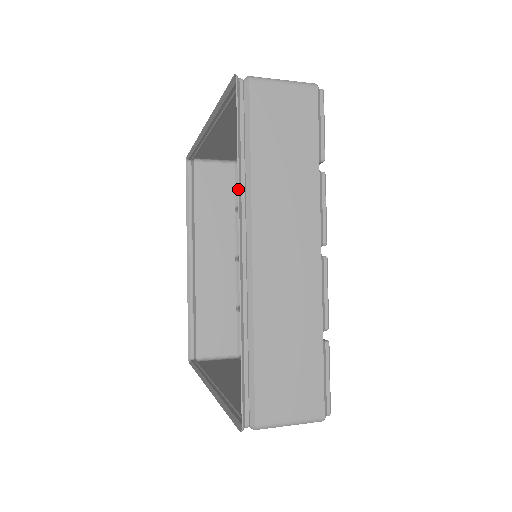
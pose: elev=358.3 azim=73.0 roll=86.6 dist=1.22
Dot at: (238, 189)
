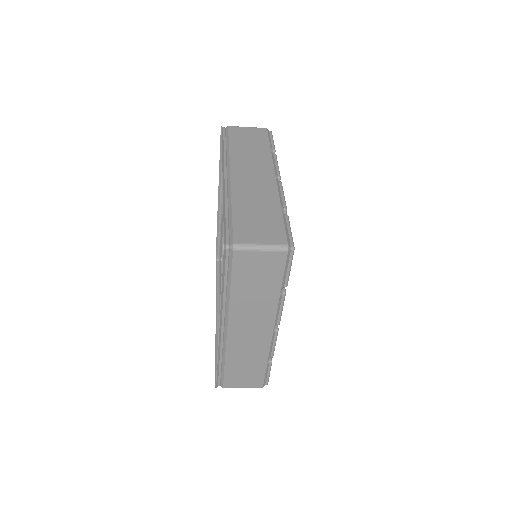
Dot at: (220, 305)
